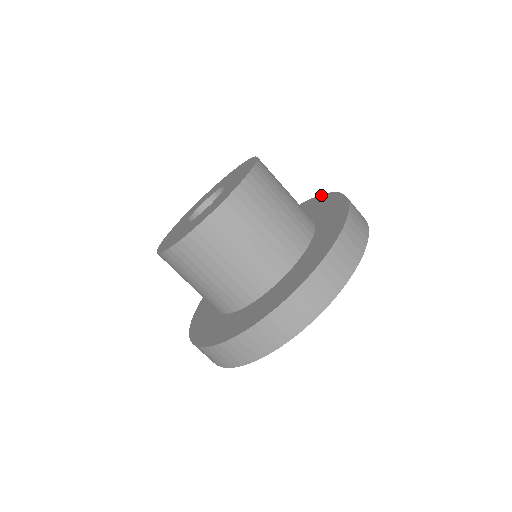
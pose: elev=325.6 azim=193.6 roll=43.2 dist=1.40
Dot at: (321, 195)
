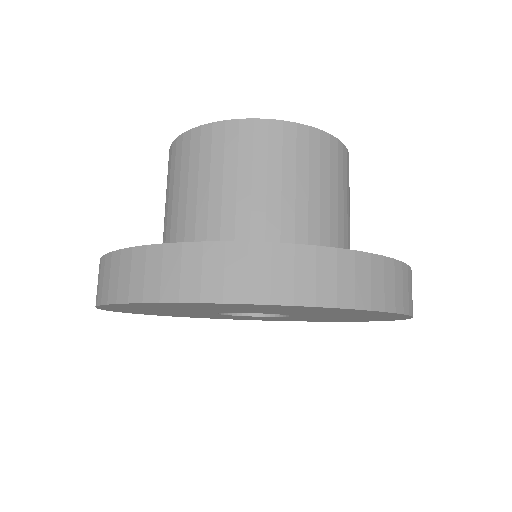
Dot at: occluded
